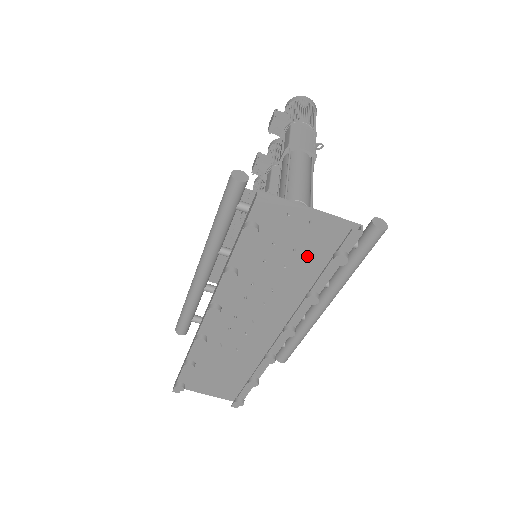
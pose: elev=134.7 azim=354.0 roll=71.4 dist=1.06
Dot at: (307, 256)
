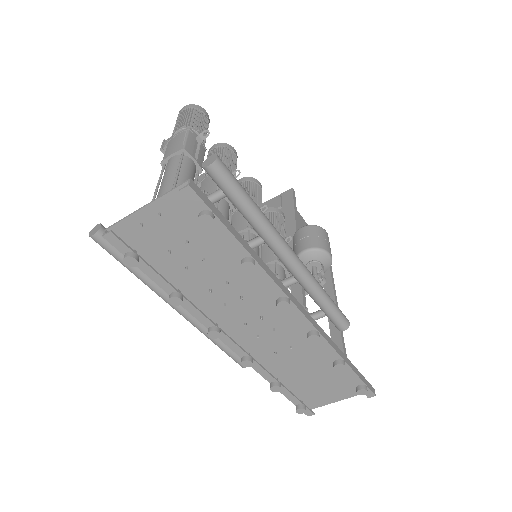
Dot at: (202, 238)
